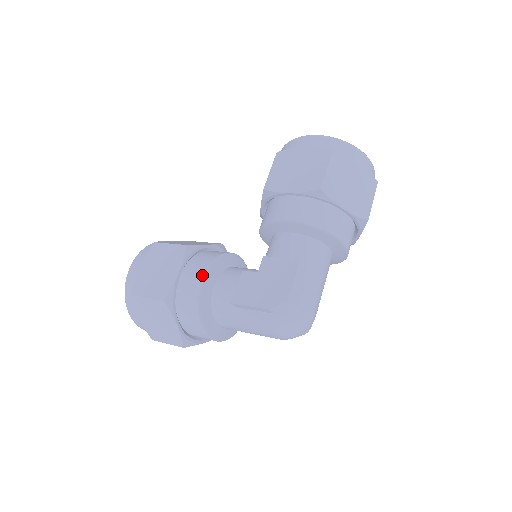
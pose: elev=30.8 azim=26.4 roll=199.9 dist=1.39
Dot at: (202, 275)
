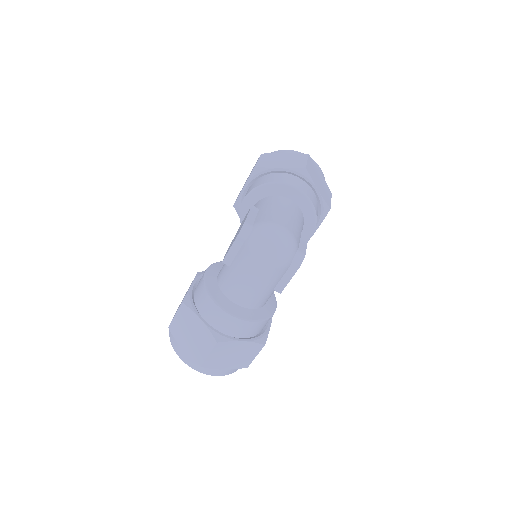
Dot at: (205, 271)
